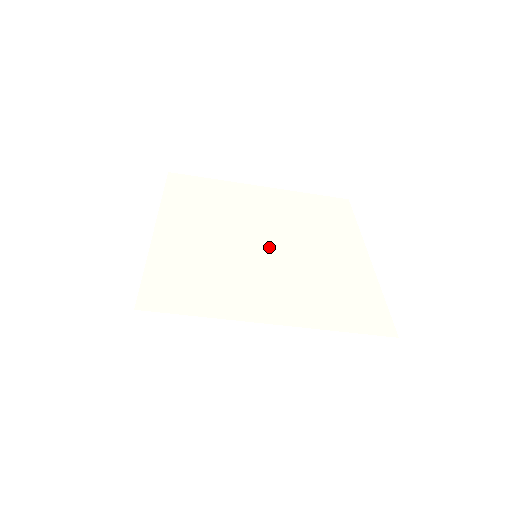
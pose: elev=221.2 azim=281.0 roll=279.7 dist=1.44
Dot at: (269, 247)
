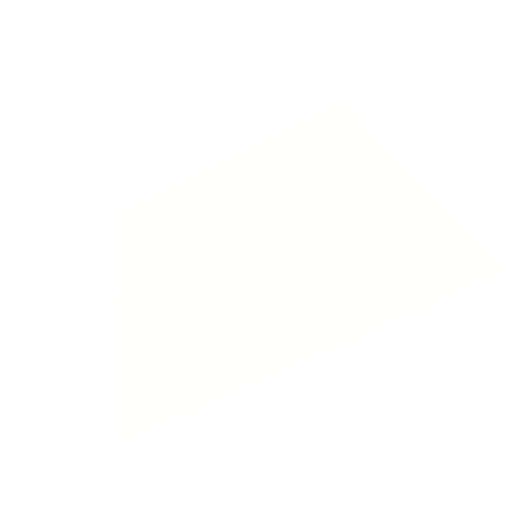
Dot at: (261, 239)
